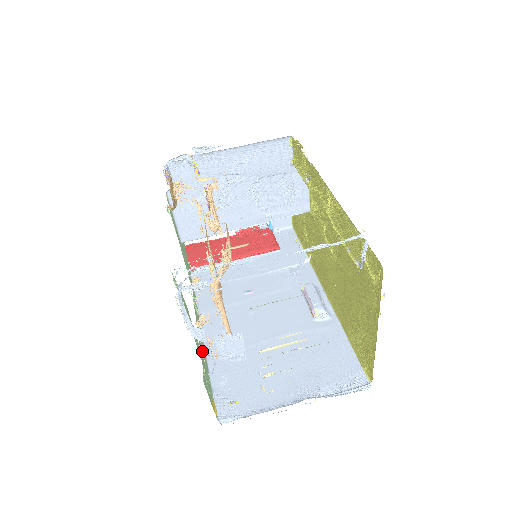
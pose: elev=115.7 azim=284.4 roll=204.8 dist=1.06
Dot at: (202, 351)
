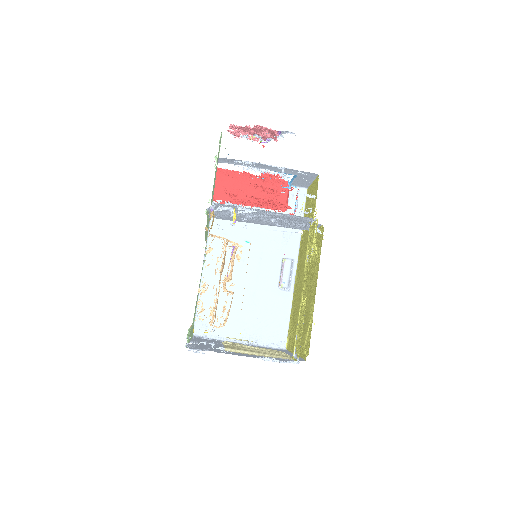
Dot at: occluded
